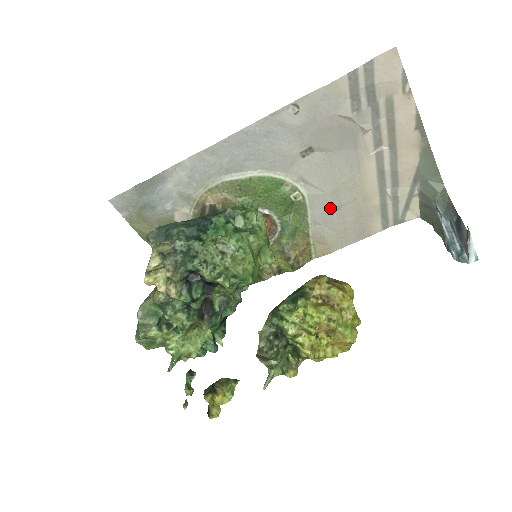
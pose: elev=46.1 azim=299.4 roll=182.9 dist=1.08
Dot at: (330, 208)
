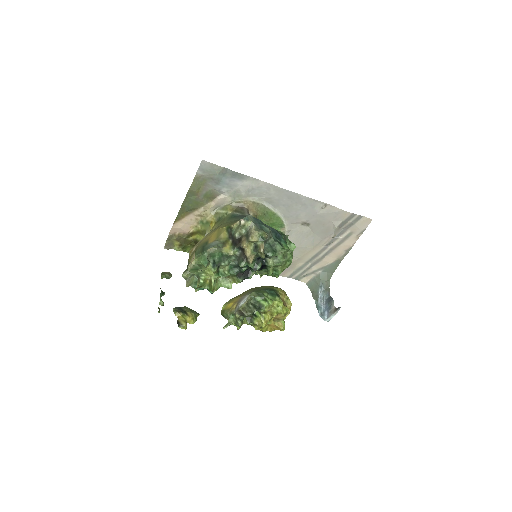
Dot at: occluded
